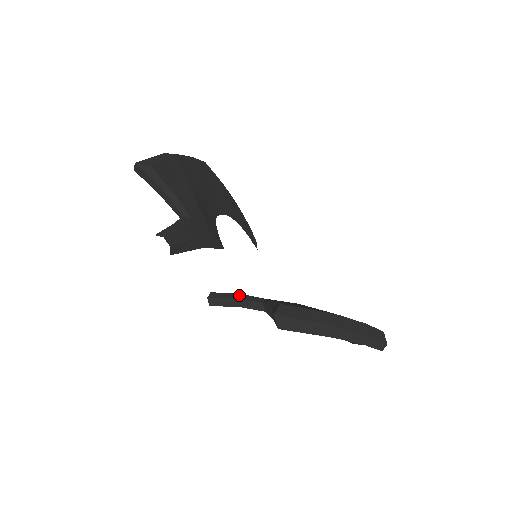
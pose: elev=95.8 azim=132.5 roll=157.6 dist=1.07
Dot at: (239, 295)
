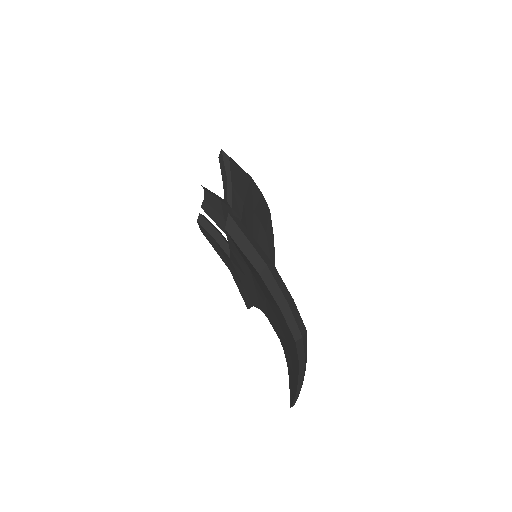
Dot at: (221, 233)
